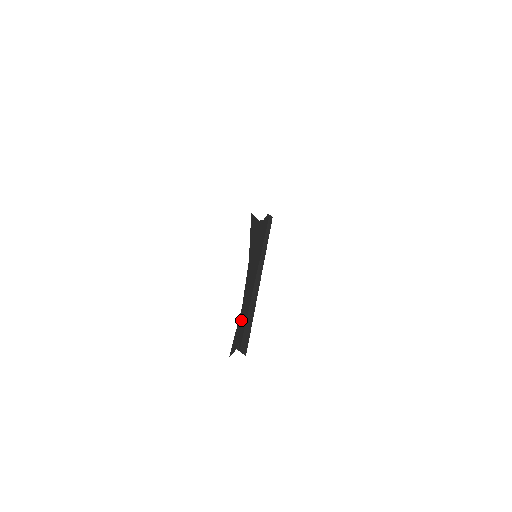
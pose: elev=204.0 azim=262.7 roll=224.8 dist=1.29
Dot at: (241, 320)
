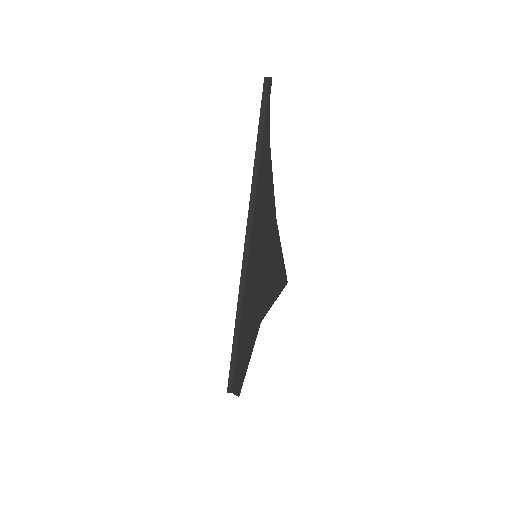
Dot at: (244, 378)
